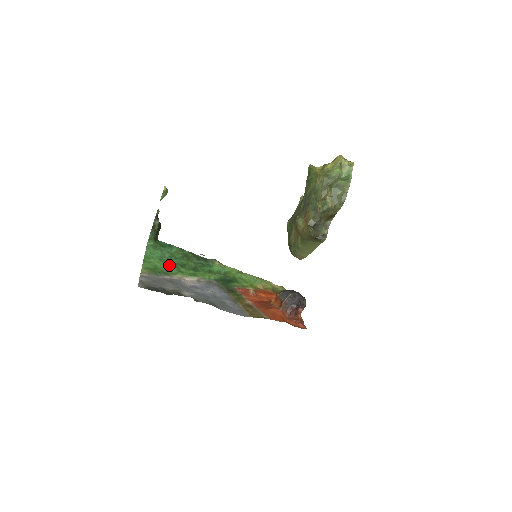
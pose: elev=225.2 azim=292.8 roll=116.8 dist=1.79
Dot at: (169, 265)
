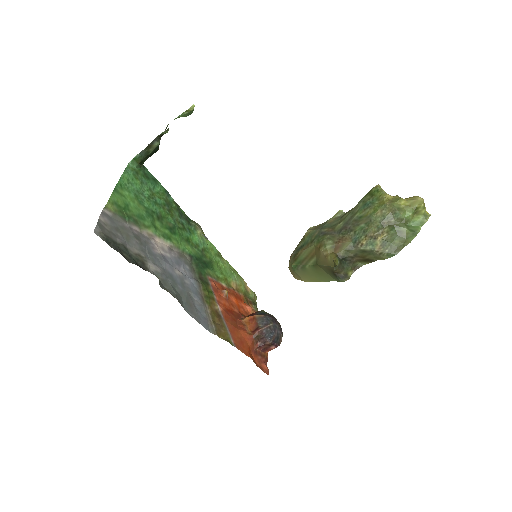
Dot at: (144, 210)
